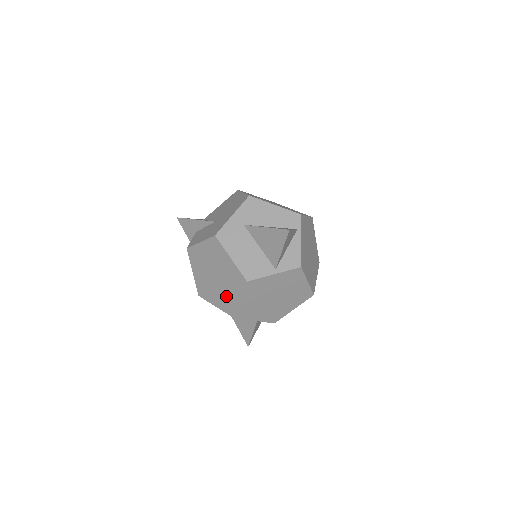
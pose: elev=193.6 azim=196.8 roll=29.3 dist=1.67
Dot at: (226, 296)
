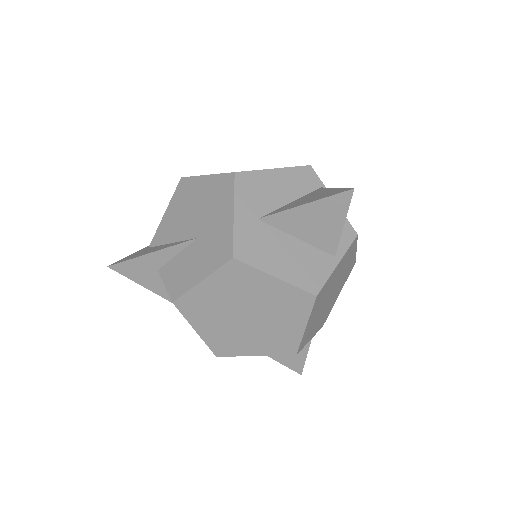
Dot at: (276, 334)
